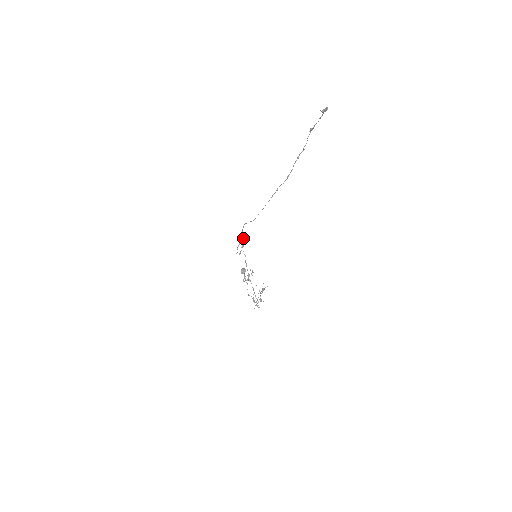
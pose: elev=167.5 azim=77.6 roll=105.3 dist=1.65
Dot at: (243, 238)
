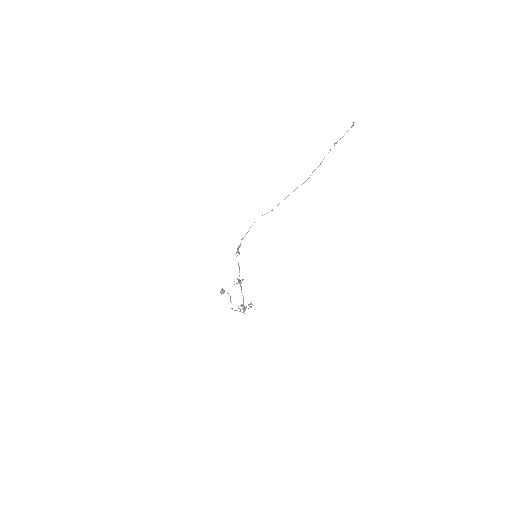
Dot at: occluded
